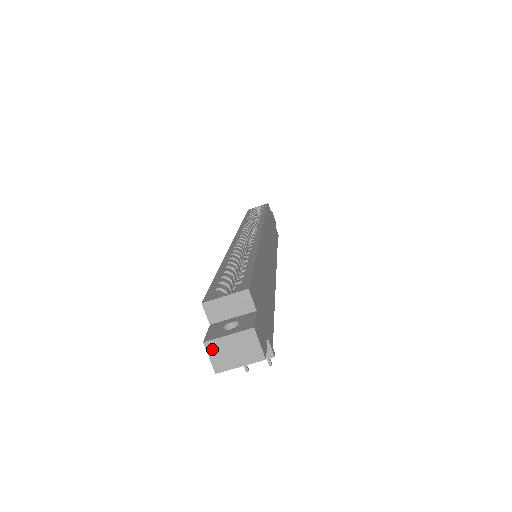
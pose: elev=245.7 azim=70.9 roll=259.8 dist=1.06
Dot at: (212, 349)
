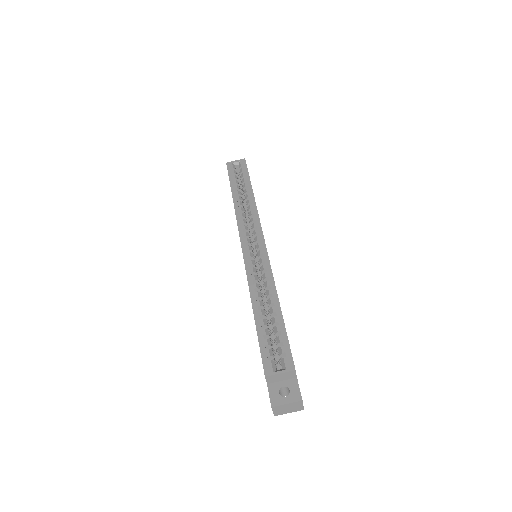
Dot at: (276, 409)
